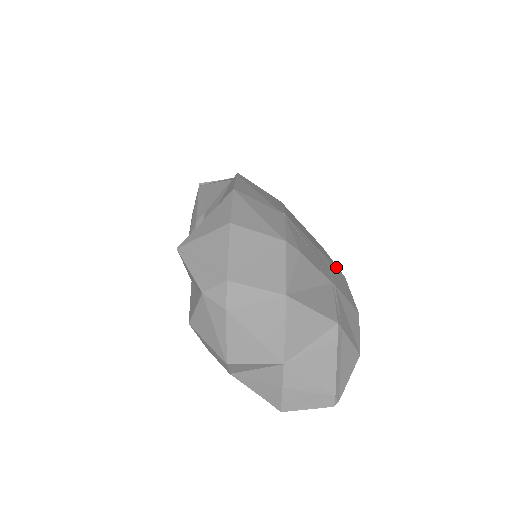
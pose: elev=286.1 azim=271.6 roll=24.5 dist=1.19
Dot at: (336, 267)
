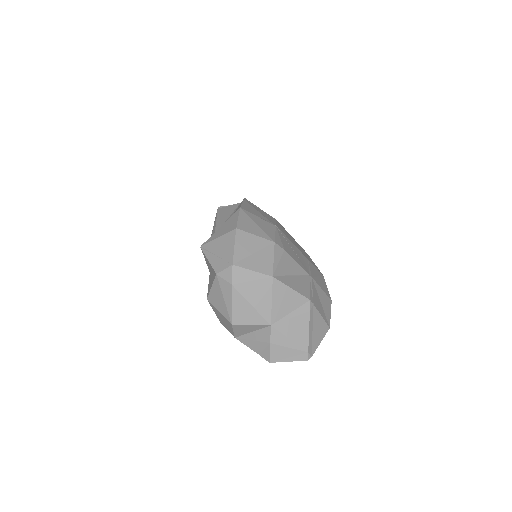
Dot at: (316, 268)
